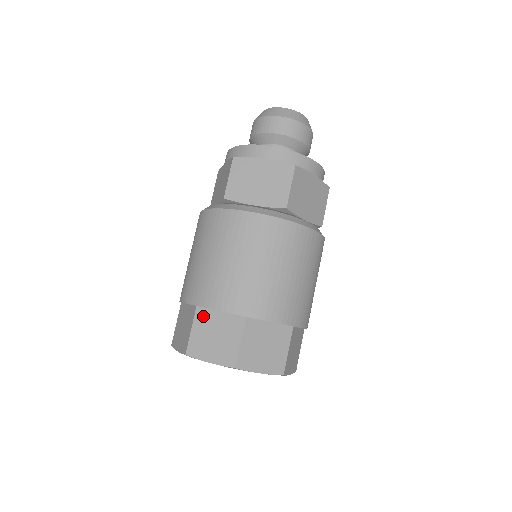
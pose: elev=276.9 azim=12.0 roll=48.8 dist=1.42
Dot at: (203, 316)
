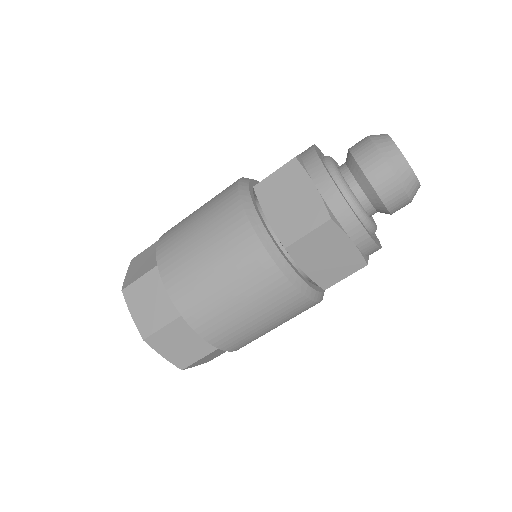
Dot at: (182, 326)
